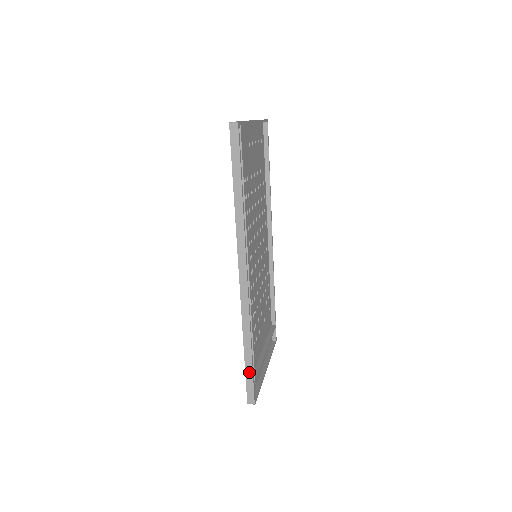
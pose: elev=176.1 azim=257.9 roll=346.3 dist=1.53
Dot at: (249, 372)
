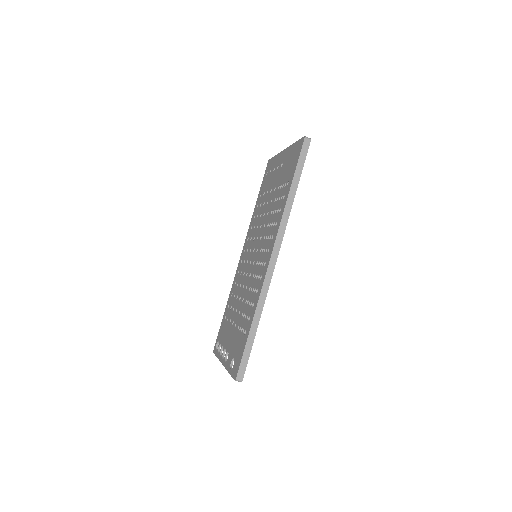
Dot at: (249, 347)
